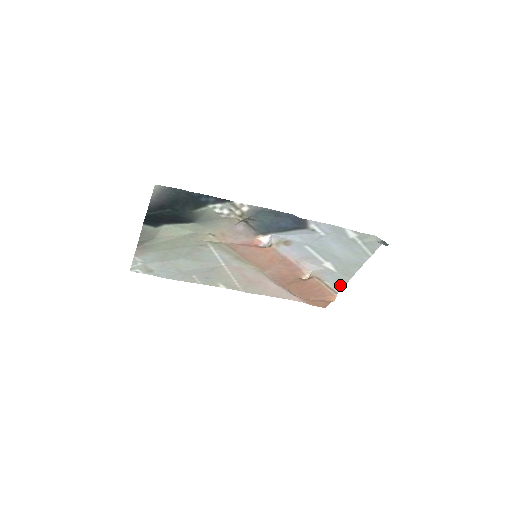
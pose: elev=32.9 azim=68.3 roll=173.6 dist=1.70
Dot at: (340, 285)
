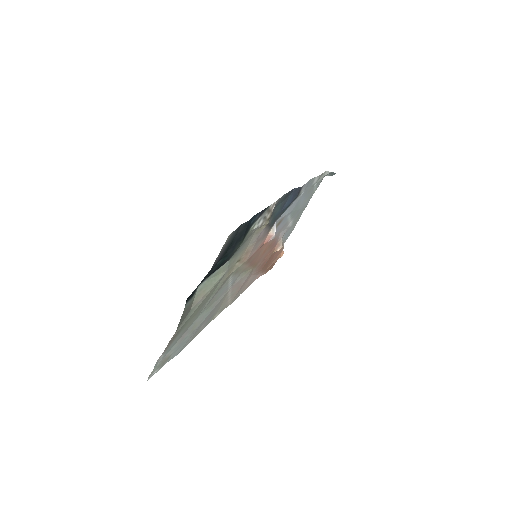
Dot at: (287, 237)
